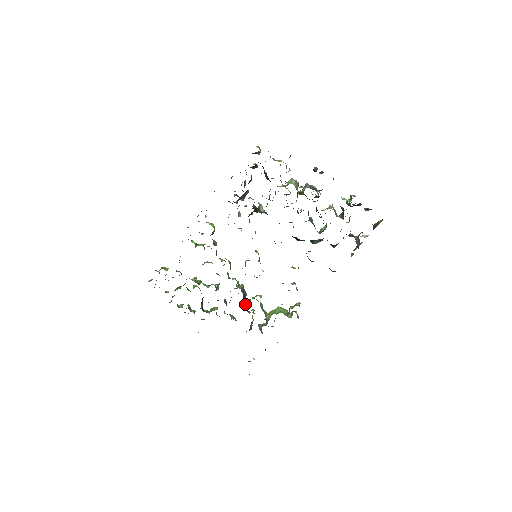
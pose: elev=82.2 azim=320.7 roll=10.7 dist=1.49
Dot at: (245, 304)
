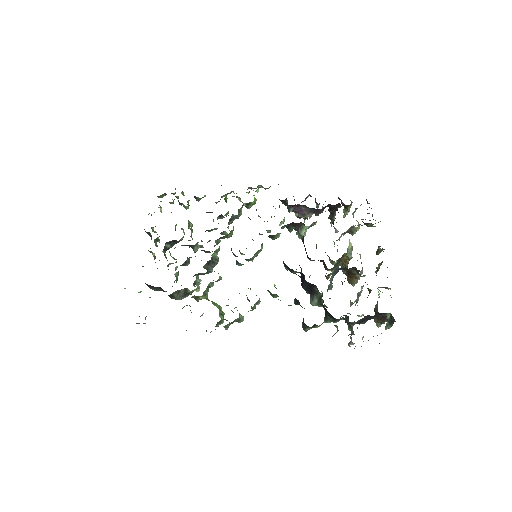
Dot at: (200, 279)
